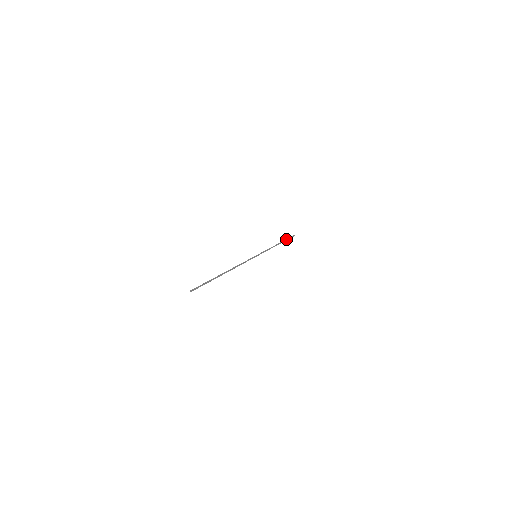
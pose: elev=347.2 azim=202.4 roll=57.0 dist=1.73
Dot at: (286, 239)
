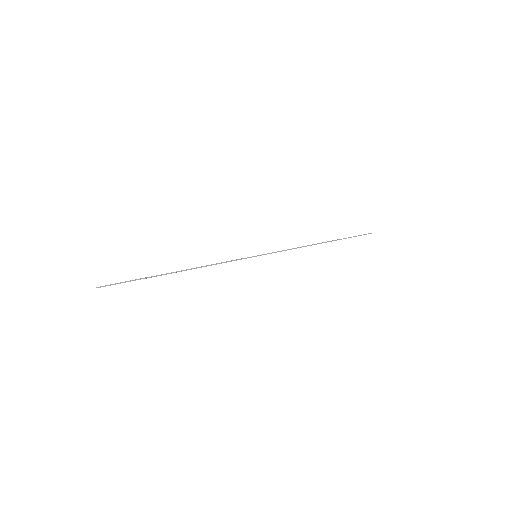
Dot at: (345, 238)
